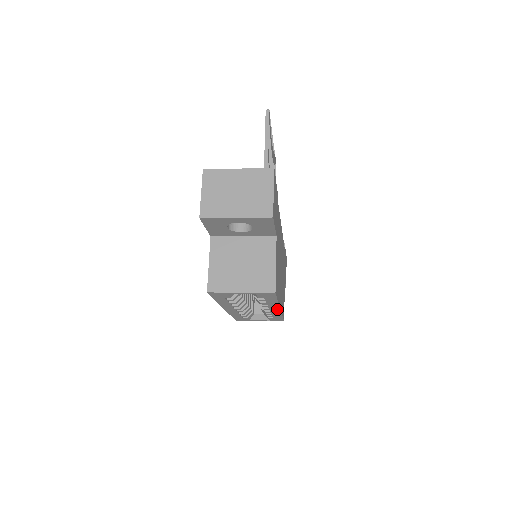
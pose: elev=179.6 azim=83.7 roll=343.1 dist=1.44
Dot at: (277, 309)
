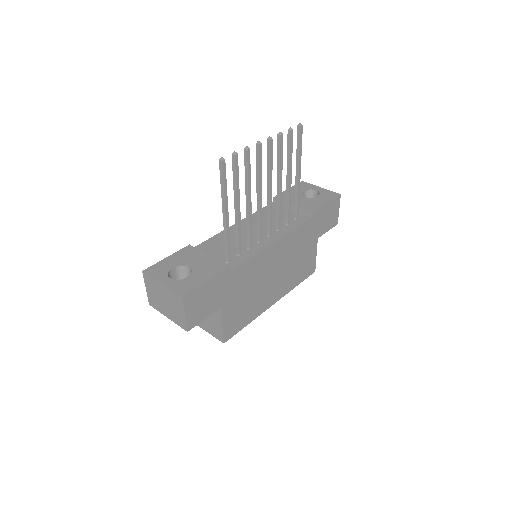
Dot at: (271, 303)
